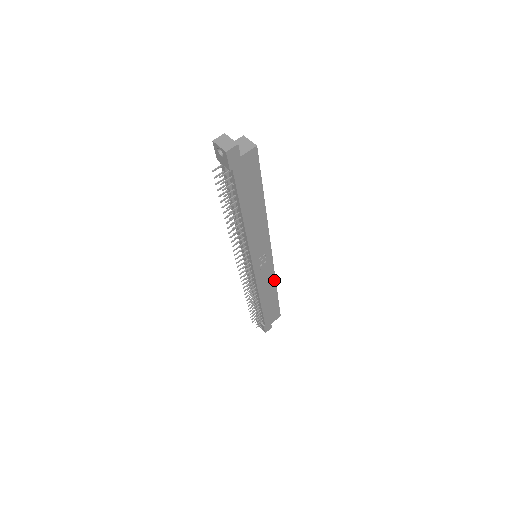
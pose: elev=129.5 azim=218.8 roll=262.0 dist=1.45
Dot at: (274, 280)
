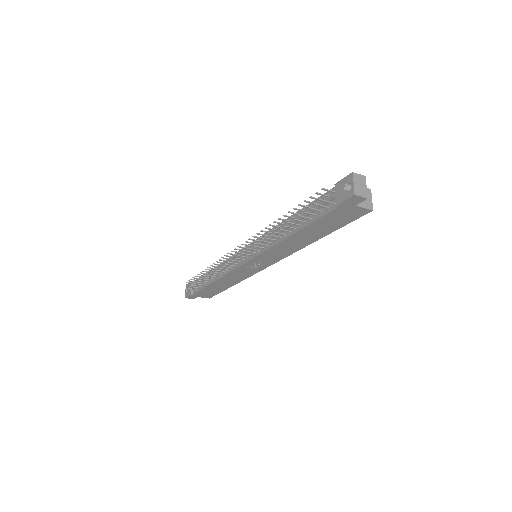
Dot at: (242, 279)
